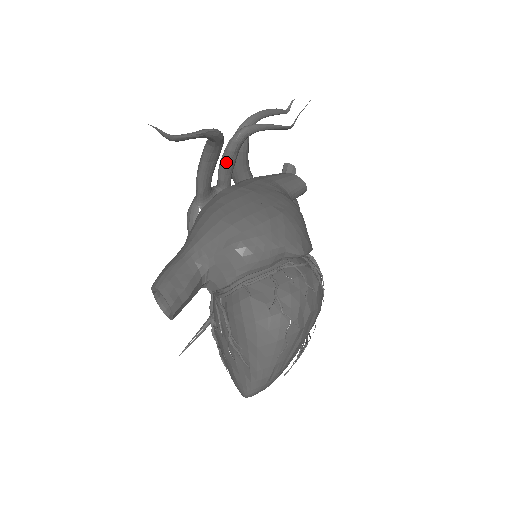
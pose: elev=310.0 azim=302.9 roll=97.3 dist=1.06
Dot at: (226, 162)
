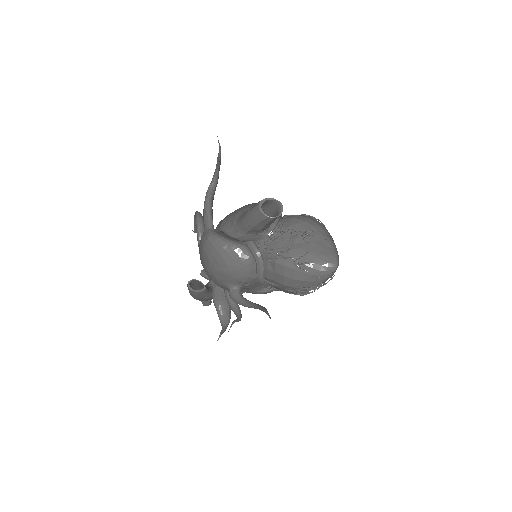
Dot at: occluded
